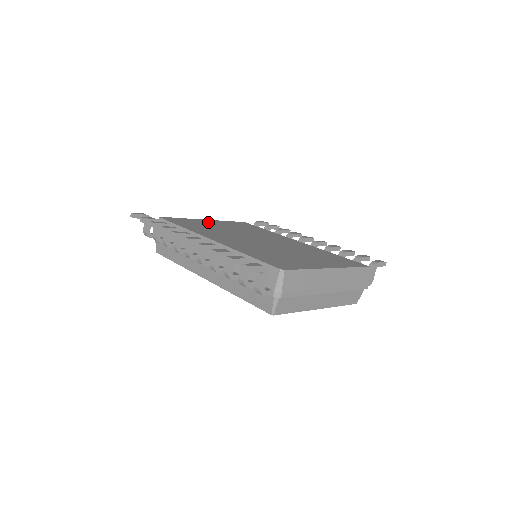
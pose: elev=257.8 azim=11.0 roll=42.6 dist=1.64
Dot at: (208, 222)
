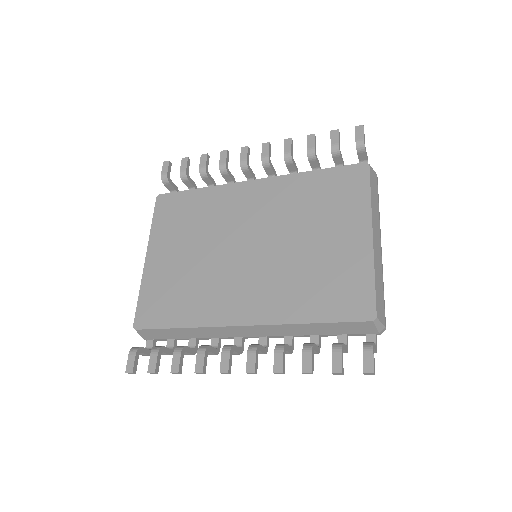
Dot at: (160, 264)
